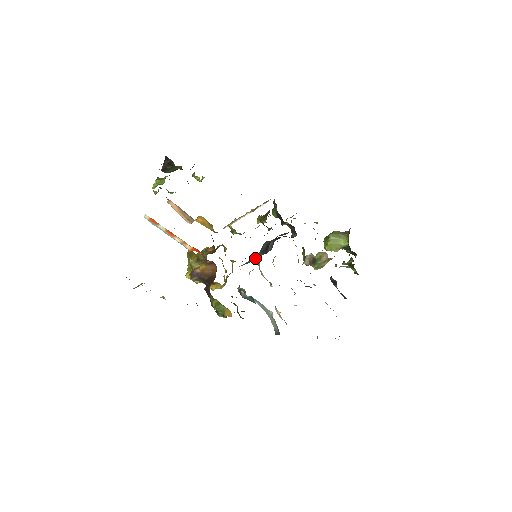
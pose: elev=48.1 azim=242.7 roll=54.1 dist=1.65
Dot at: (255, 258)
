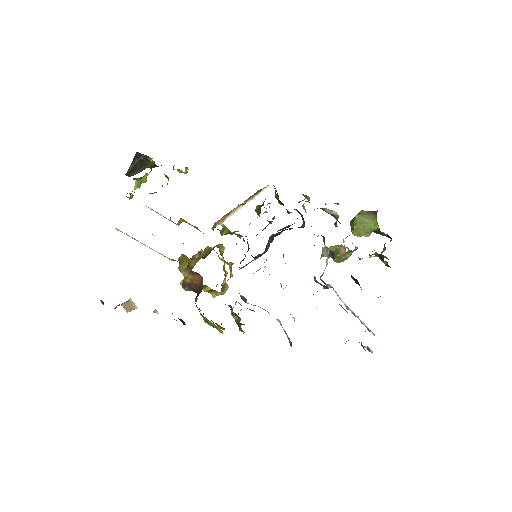
Dot at: occluded
